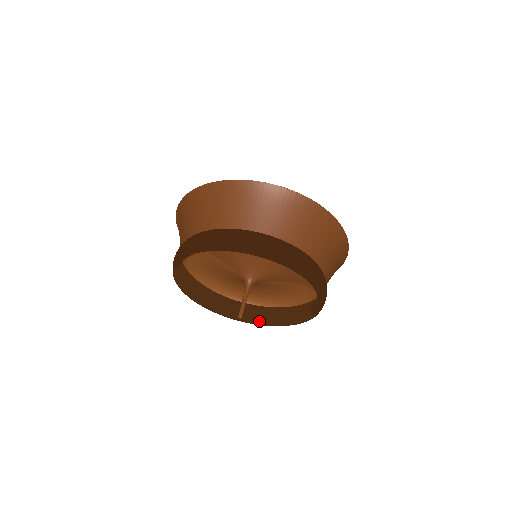
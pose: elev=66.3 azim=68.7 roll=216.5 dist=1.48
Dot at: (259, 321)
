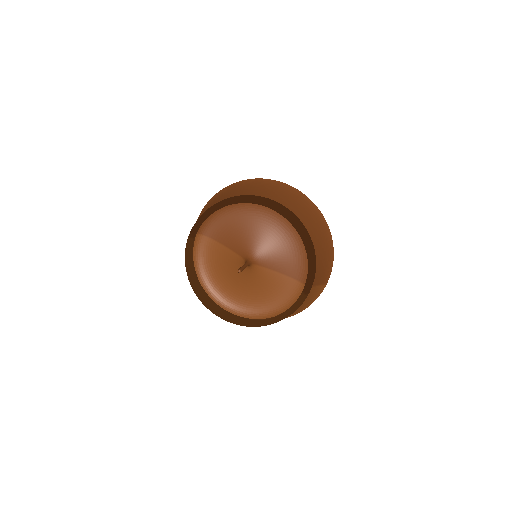
Dot at: (252, 323)
